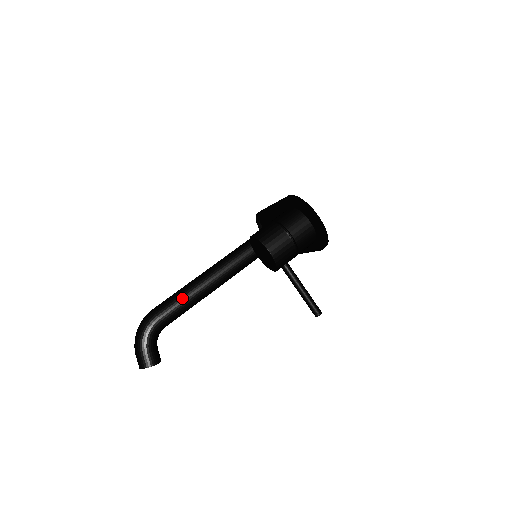
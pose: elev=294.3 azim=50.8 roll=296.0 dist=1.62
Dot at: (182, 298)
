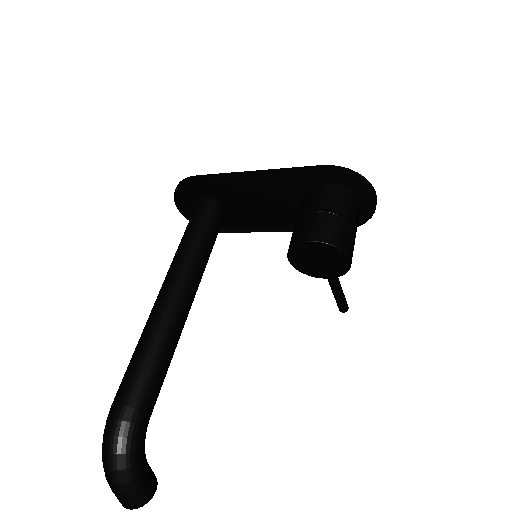
Dot at: (163, 360)
